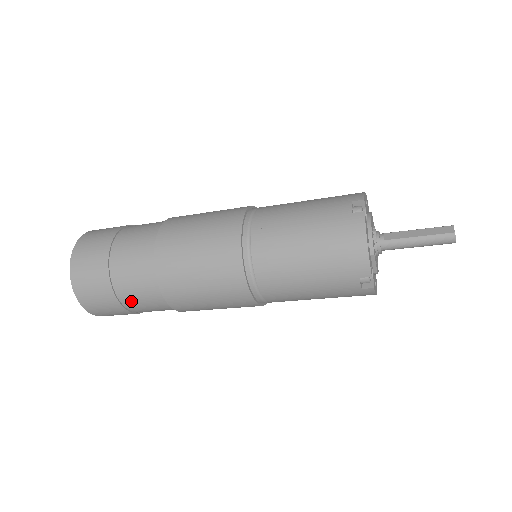
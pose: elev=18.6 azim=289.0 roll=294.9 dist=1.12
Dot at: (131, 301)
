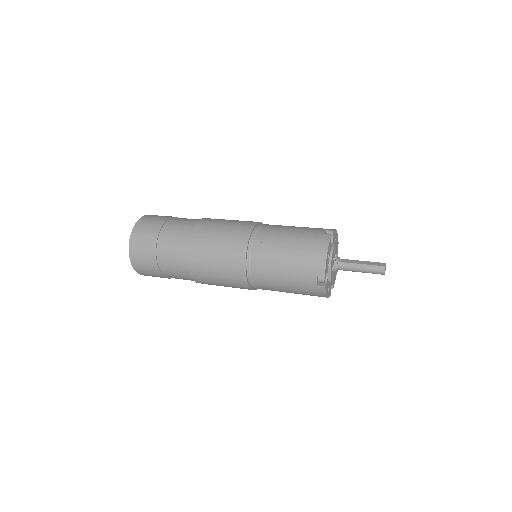
Dot at: (165, 262)
